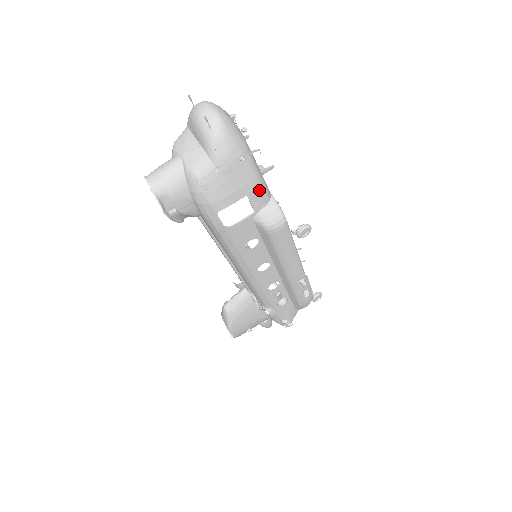
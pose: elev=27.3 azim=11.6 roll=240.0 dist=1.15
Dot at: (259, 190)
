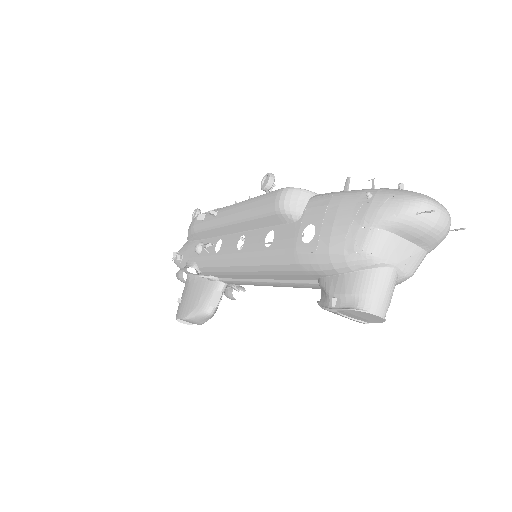
Dot at: occluded
